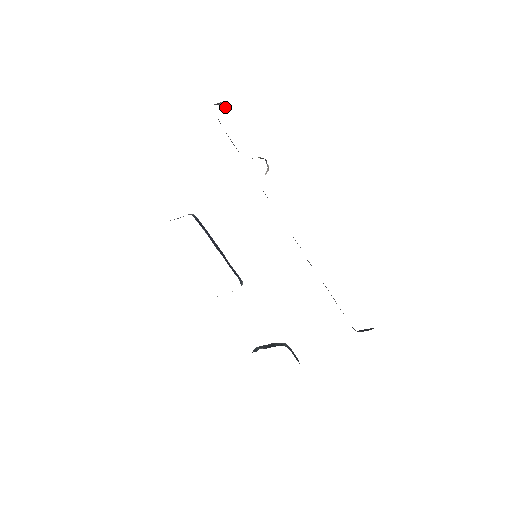
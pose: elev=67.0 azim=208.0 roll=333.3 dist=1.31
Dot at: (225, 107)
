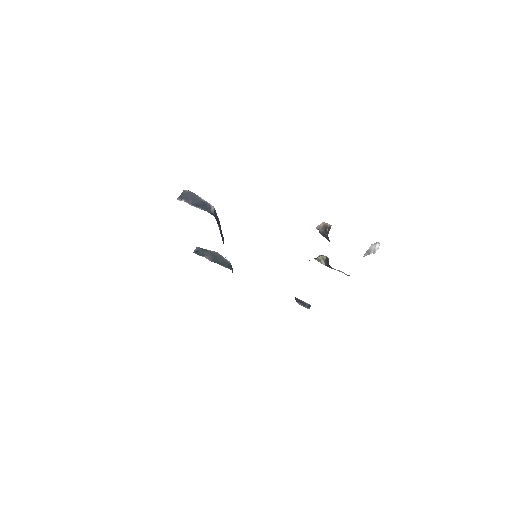
Dot at: (329, 230)
